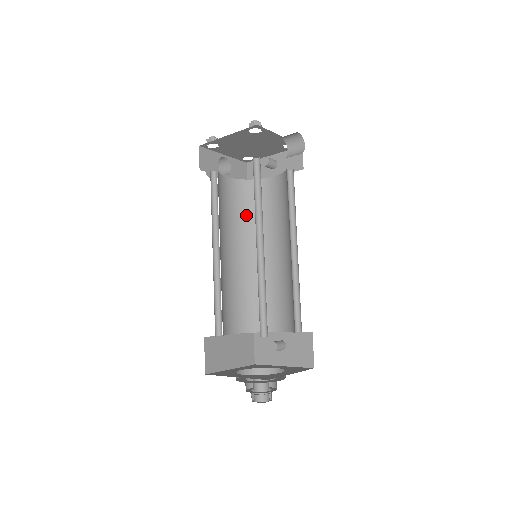
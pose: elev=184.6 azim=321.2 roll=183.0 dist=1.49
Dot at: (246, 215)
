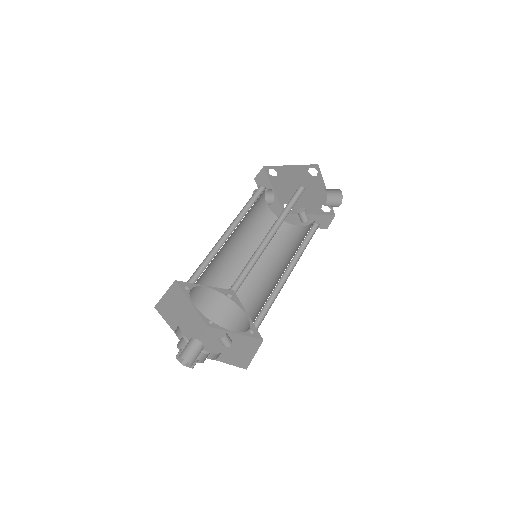
Dot at: (263, 238)
